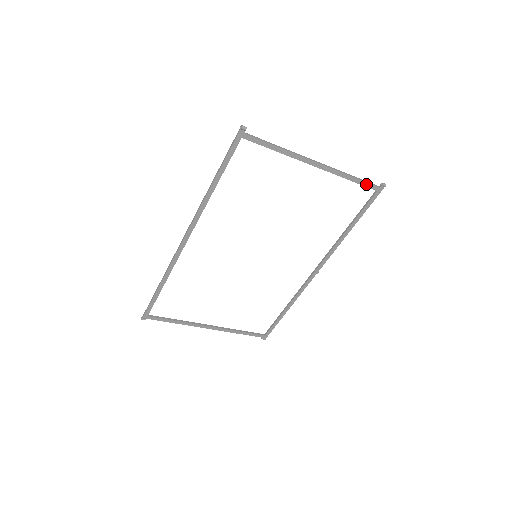
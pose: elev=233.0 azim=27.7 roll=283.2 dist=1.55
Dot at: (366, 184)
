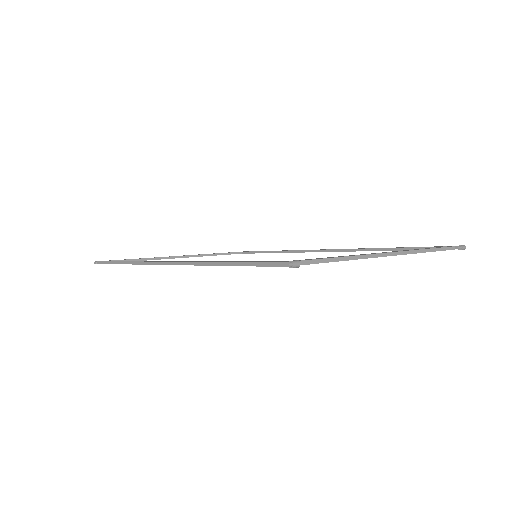
Dot at: (440, 250)
